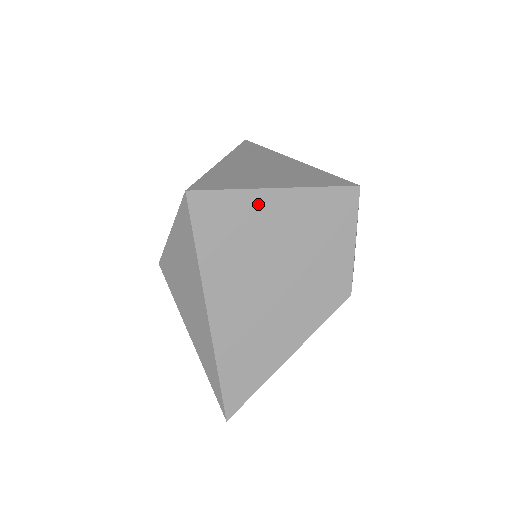
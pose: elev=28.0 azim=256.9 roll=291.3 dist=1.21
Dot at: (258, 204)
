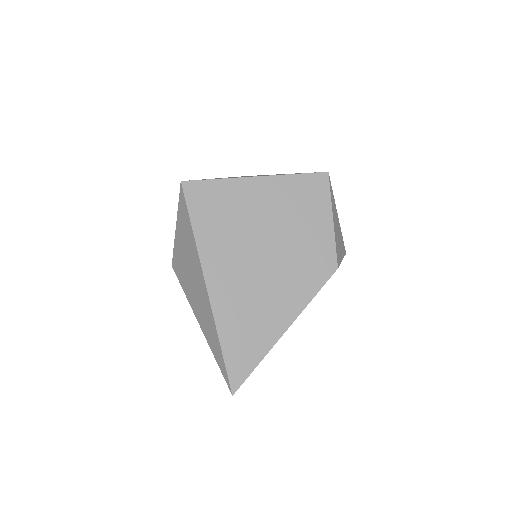
Dot at: (241, 190)
